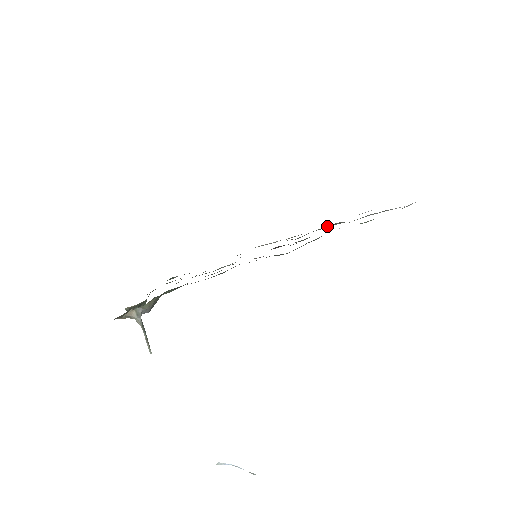
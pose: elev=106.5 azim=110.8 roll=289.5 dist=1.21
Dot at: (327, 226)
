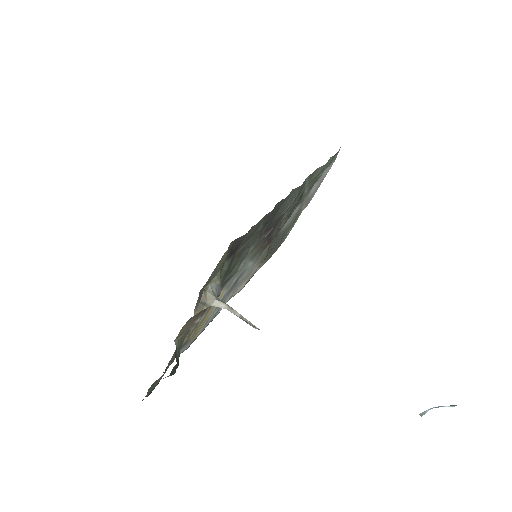
Dot at: (285, 223)
